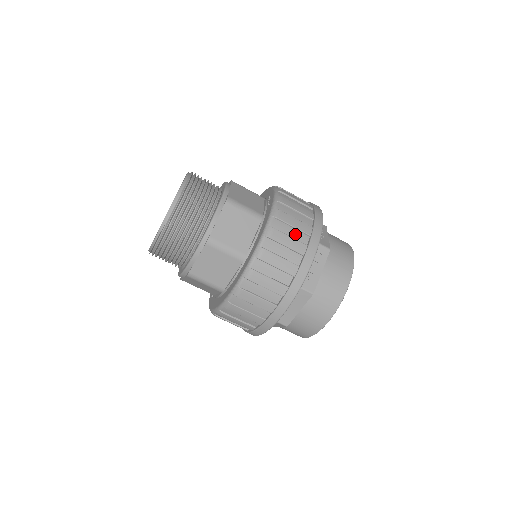
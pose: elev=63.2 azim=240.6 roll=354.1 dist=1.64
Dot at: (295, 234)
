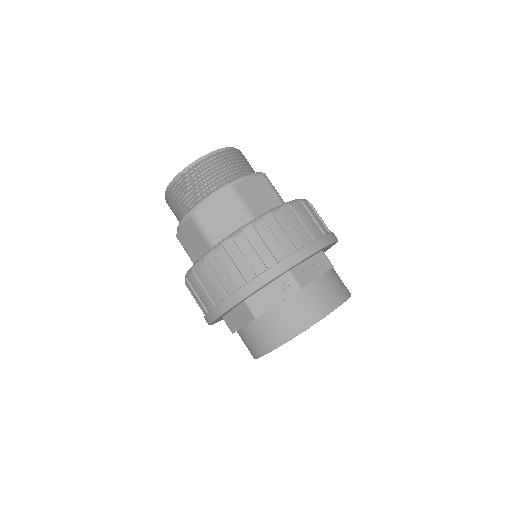
Dot at: (263, 252)
